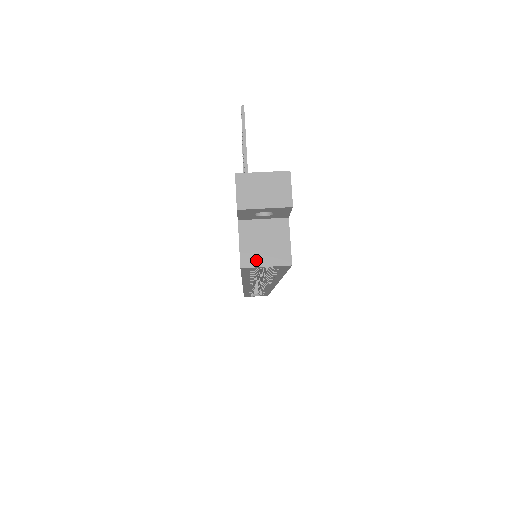
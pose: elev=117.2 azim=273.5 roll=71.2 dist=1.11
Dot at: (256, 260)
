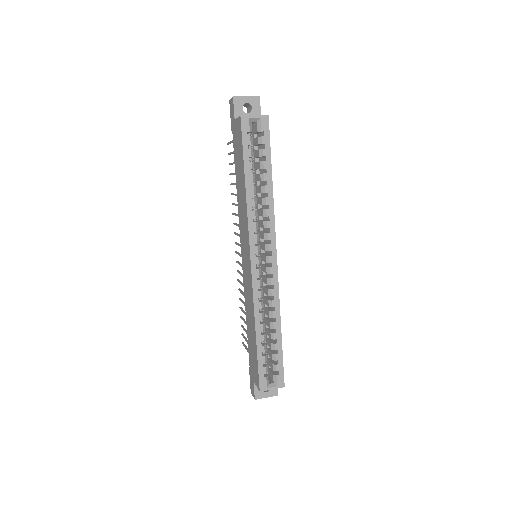
Dot at: (248, 116)
